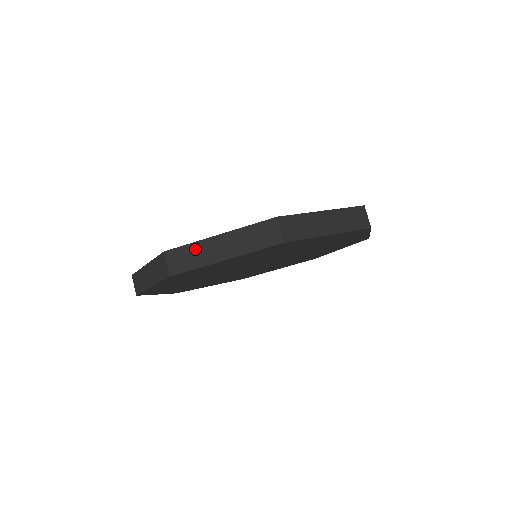
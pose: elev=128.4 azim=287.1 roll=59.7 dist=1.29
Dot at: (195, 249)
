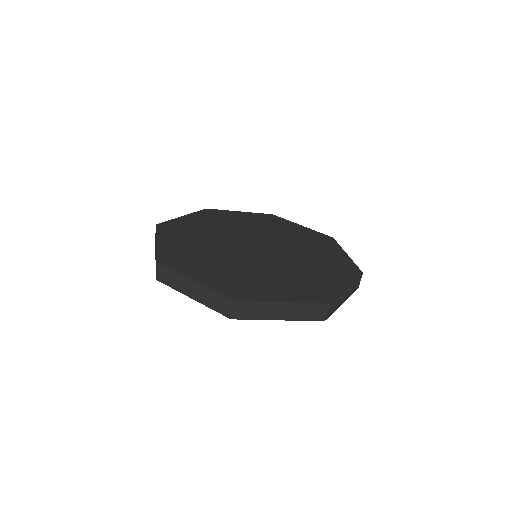
Dot at: (176, 277)
